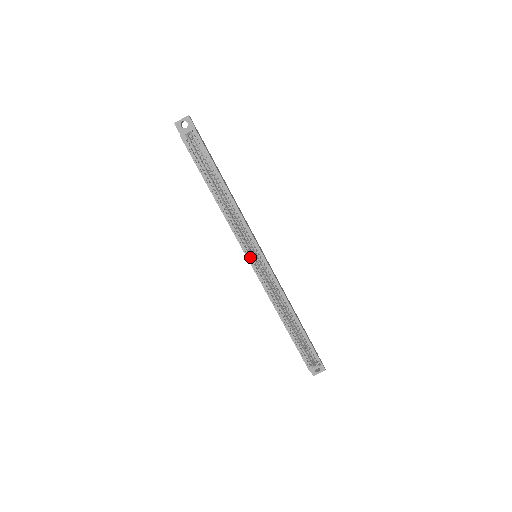
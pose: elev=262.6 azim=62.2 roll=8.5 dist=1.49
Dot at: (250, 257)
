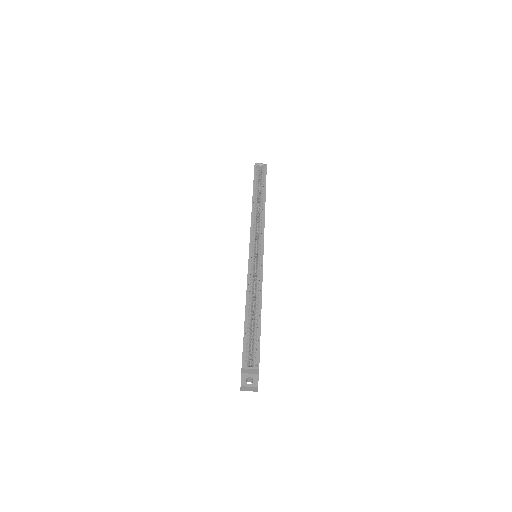
Dot at: (252, 245)
